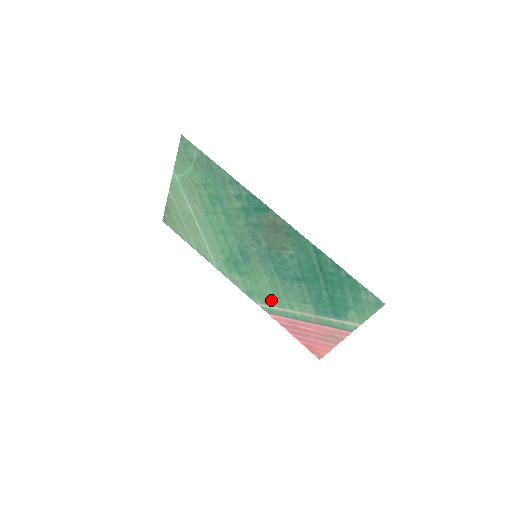
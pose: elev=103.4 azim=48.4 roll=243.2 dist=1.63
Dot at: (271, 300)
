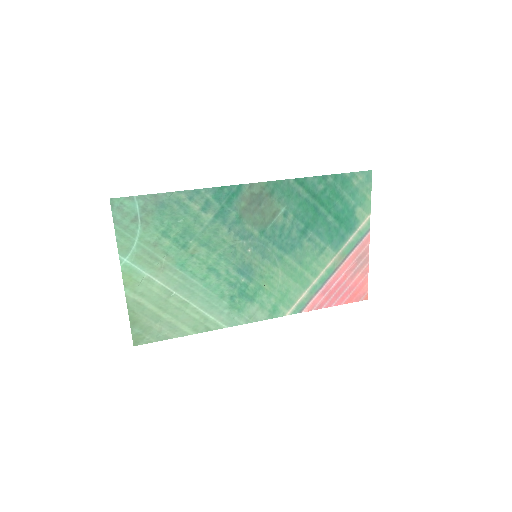
Dot at: (295, 291)
